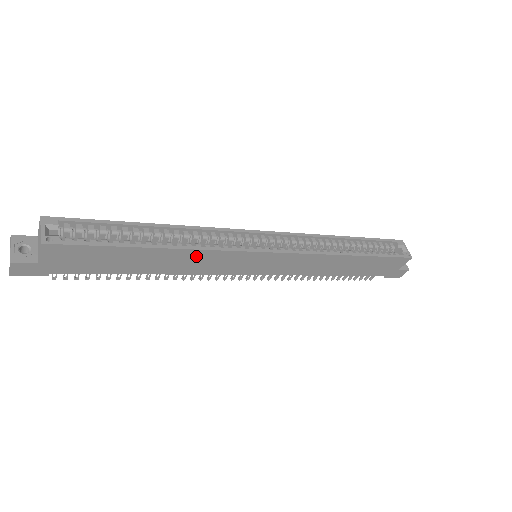
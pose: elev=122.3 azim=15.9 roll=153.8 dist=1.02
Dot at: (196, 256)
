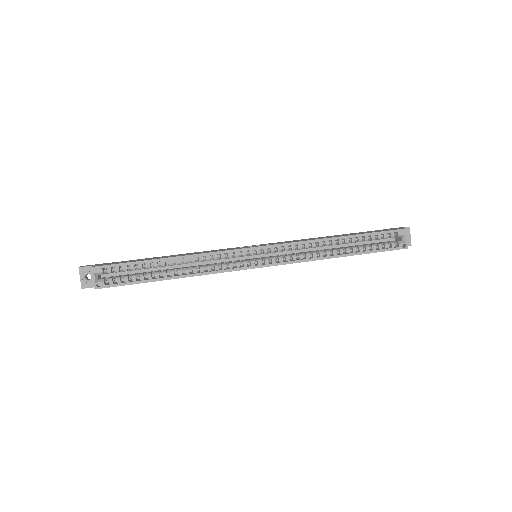
Dot at: occluded
